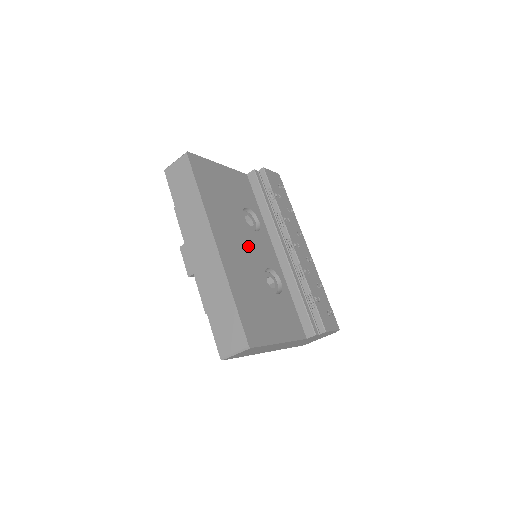
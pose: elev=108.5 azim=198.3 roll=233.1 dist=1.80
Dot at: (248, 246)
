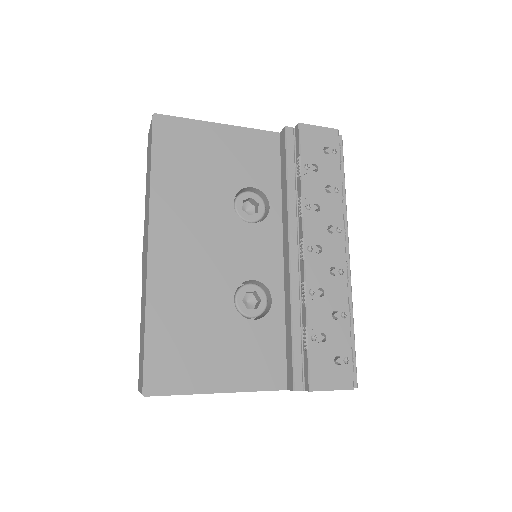
Dot at: (220, 247)
